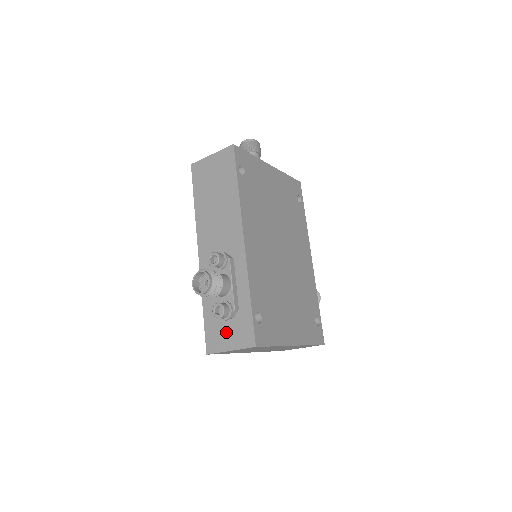
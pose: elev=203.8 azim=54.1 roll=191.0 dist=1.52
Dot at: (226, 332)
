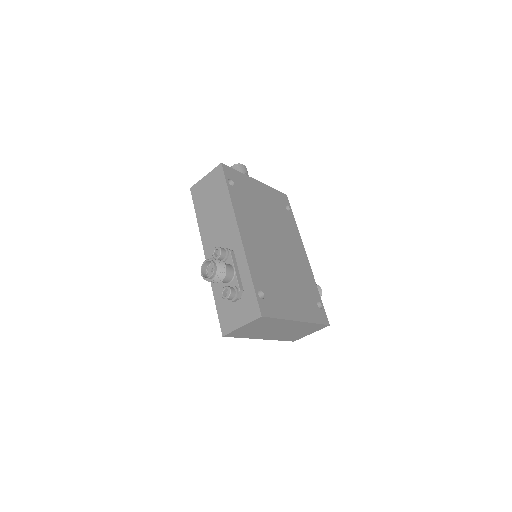
Dot at: (236, 312)
